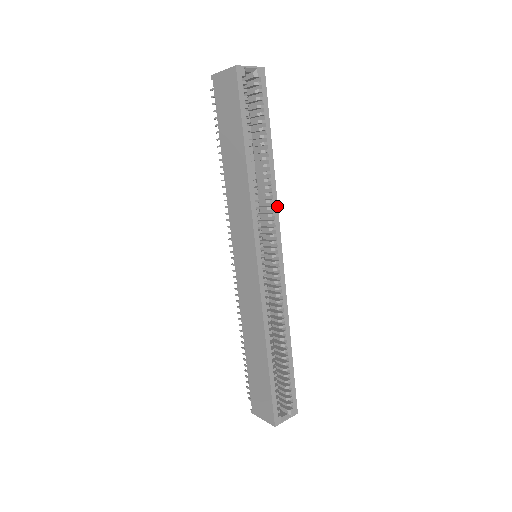
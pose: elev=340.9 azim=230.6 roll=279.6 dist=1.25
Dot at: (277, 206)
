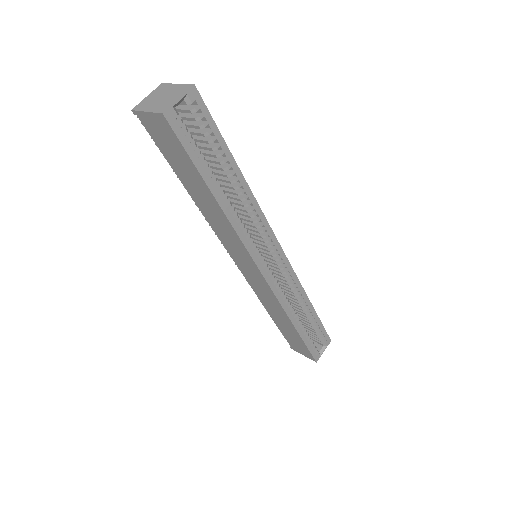
Dot at: (262, 214)
